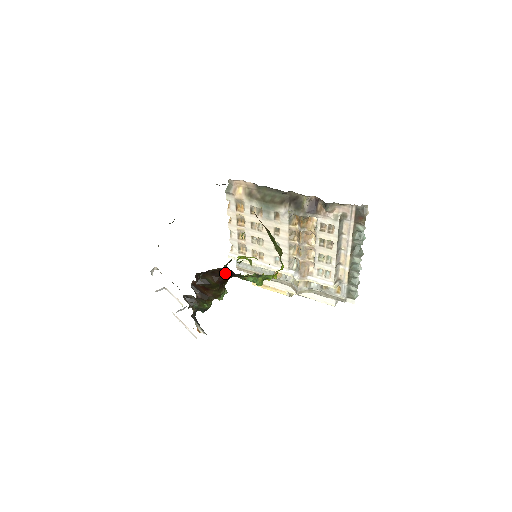
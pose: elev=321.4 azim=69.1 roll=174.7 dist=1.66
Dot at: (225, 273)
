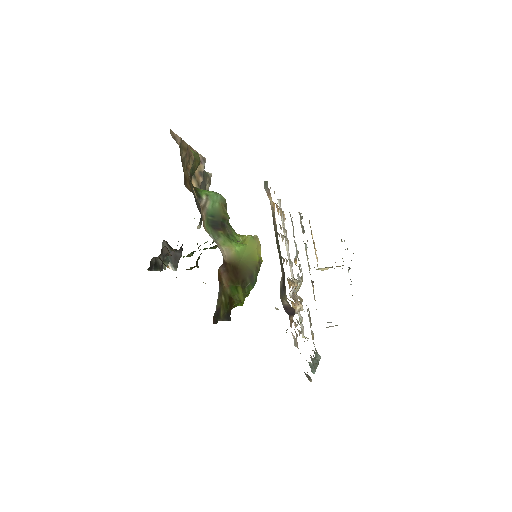
Dot at: occluded
